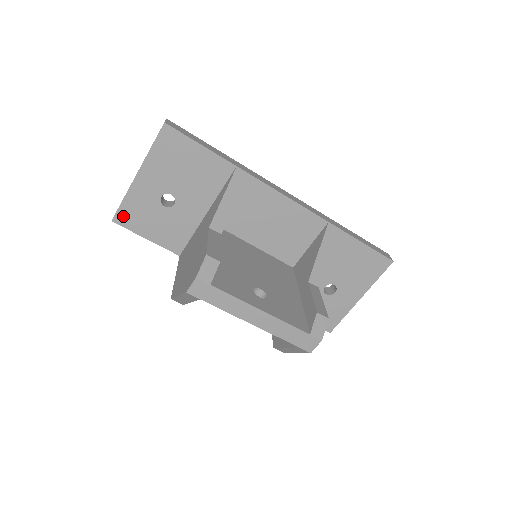
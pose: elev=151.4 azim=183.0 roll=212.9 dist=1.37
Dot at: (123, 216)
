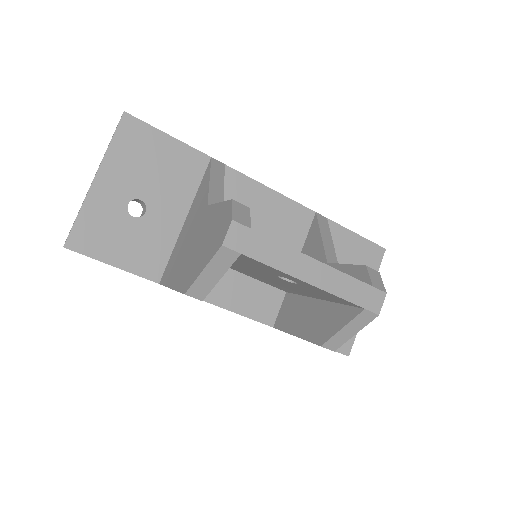
Dot at: (79, 238)
